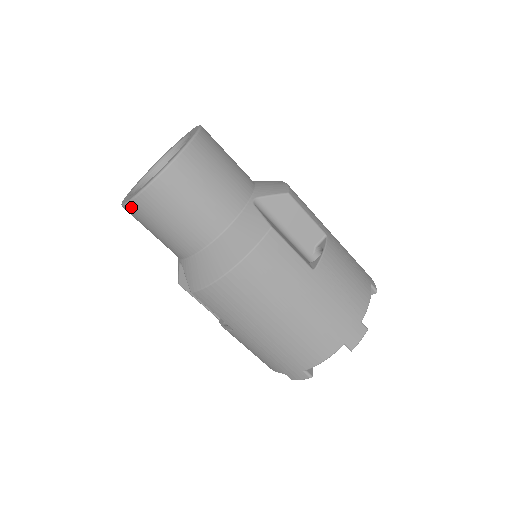
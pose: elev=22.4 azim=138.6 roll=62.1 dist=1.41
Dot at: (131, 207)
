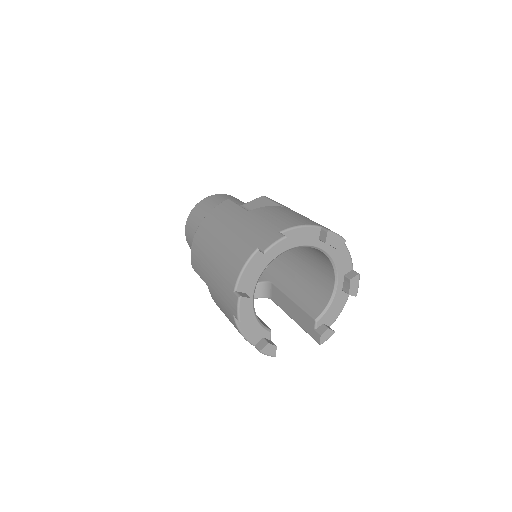
Dot at: (187, 238)
